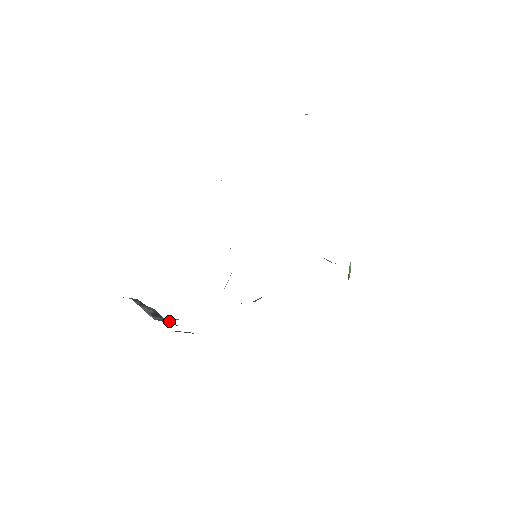
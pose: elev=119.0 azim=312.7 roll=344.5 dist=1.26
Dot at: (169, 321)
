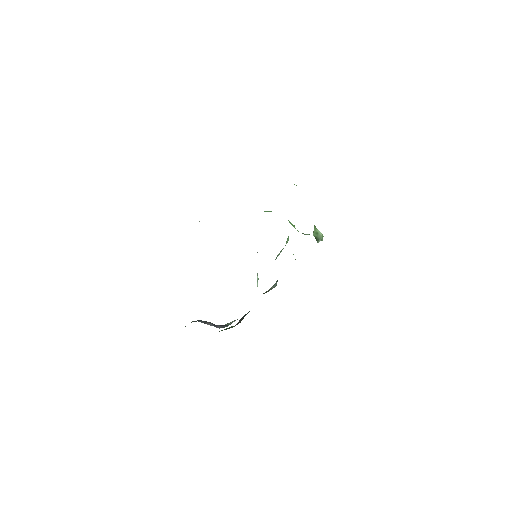
Dot at: (222, 325)
